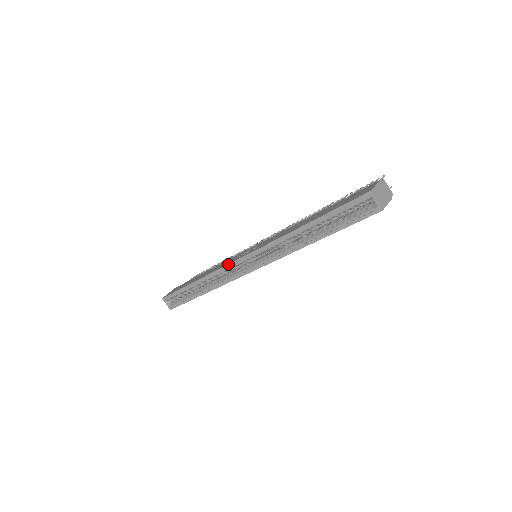
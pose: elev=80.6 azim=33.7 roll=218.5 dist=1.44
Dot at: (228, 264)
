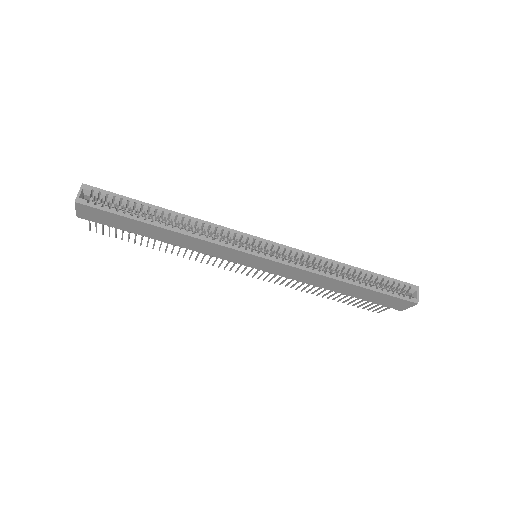
Dot at: (242, 232)
